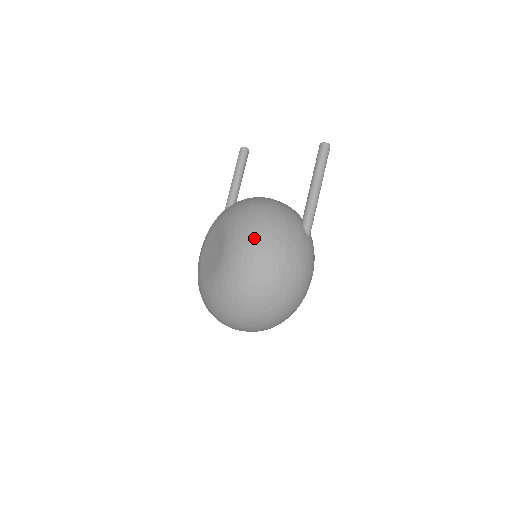
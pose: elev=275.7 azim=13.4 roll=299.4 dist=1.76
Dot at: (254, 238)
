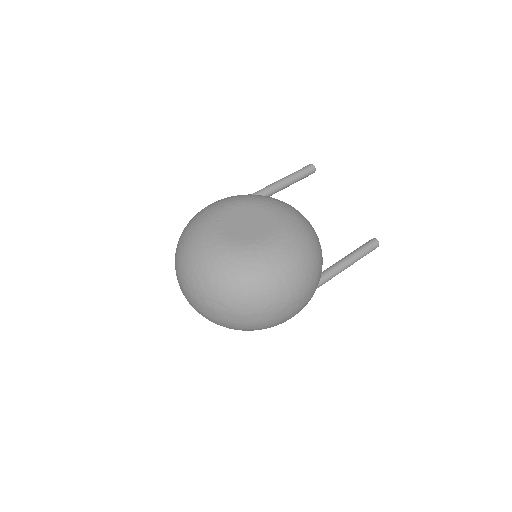
Dot at: (303, 258)
